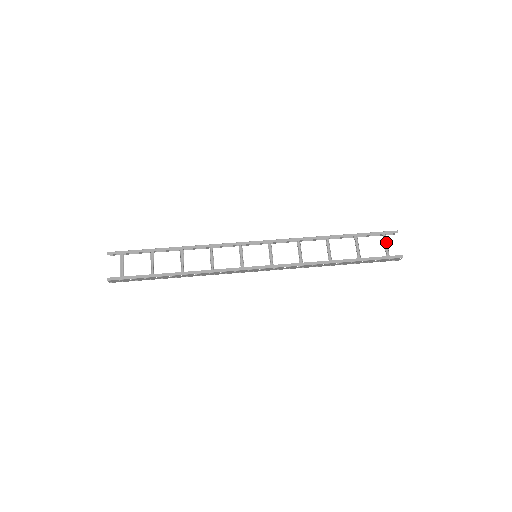
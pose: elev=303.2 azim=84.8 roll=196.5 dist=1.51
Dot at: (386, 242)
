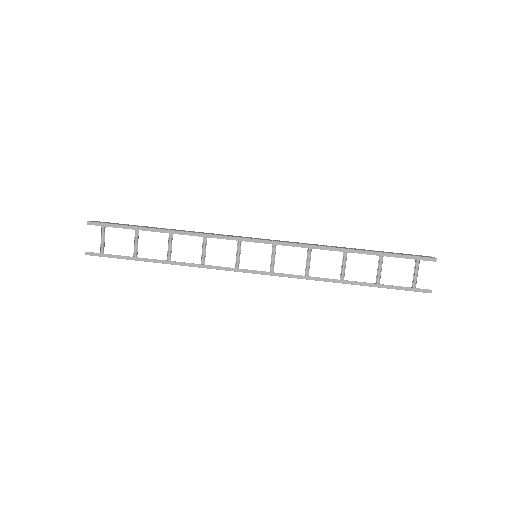
Dot at: (417, 270)
